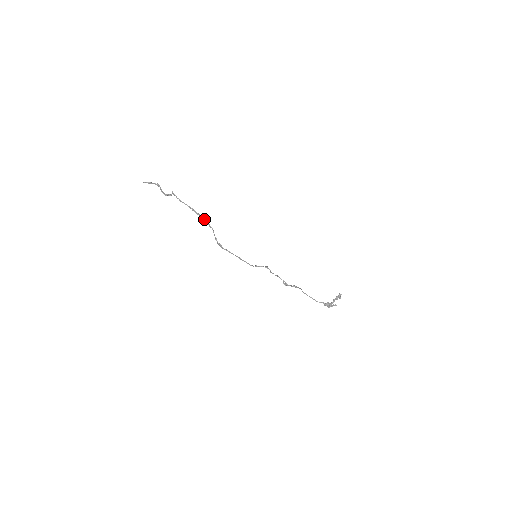
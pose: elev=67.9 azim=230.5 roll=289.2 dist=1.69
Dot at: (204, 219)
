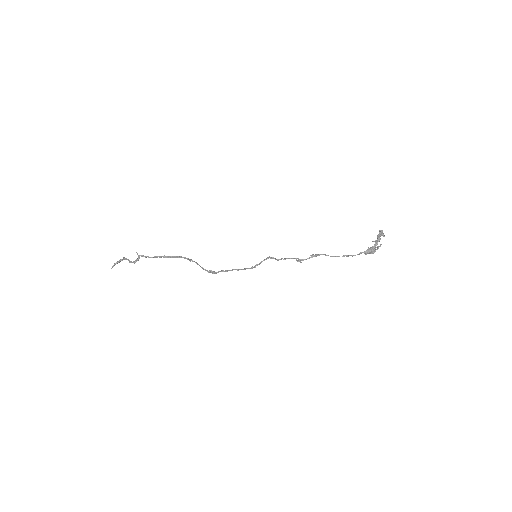
Dot at: (180, 257)
